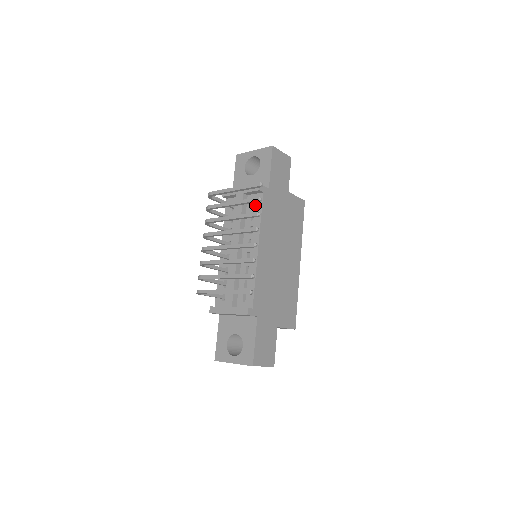
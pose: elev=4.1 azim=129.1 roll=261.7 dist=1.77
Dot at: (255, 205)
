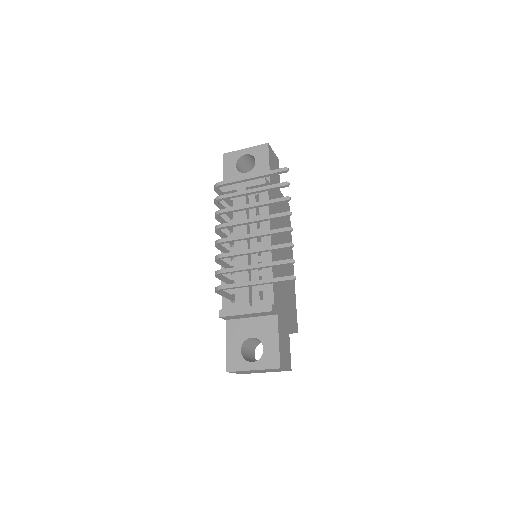
Dot at: (260, 200)
